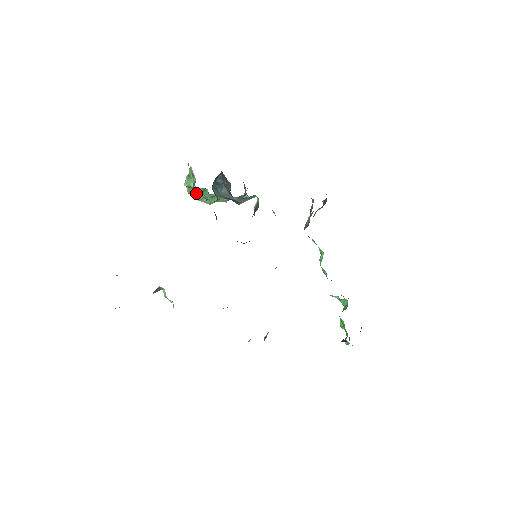
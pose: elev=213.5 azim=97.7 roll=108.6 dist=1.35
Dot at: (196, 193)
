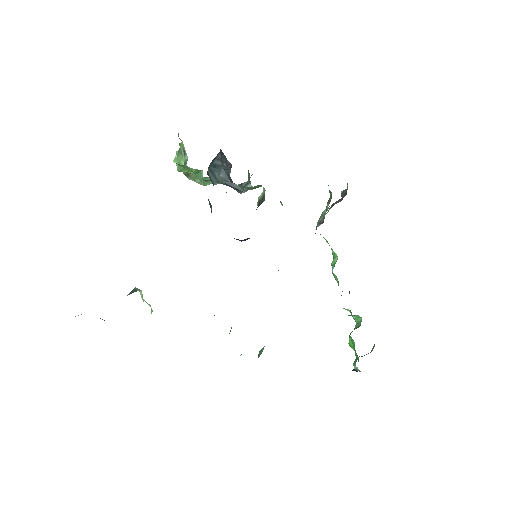
Dot at: (188, 172)
